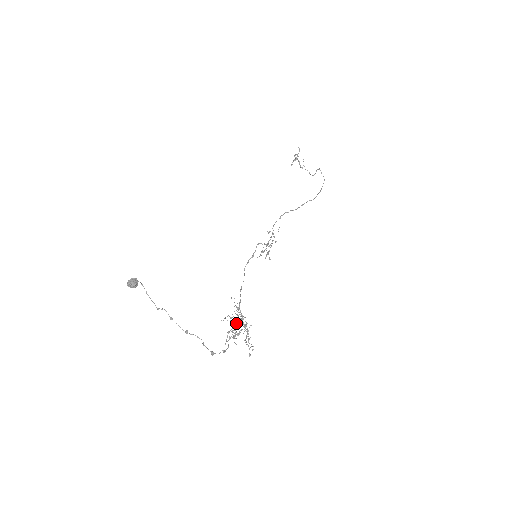
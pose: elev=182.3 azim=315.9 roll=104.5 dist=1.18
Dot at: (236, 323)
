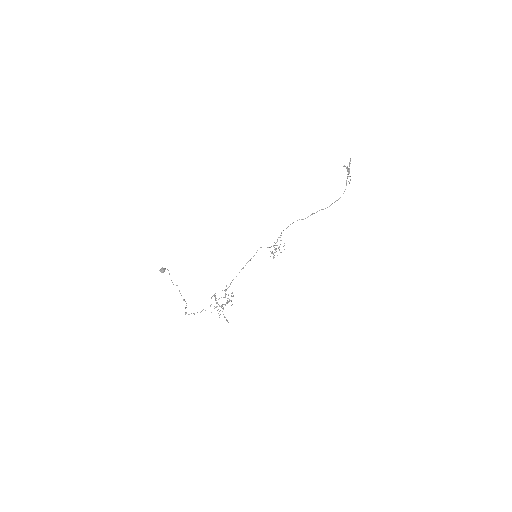
Dot at: (229, 300)
